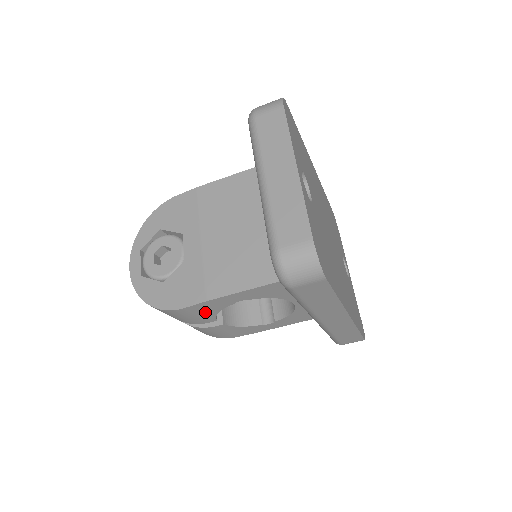
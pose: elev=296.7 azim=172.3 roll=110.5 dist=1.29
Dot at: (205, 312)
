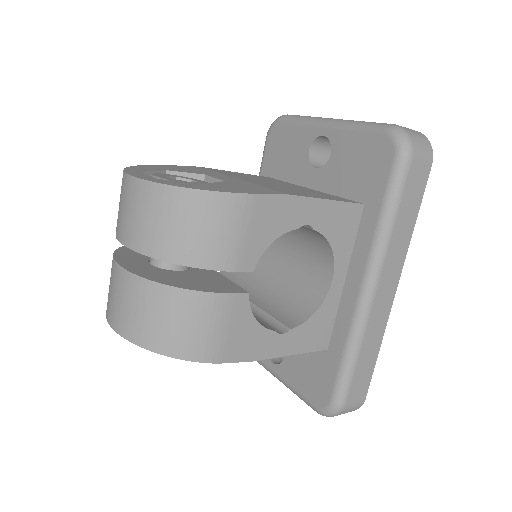
Dot at: (263, 229)
